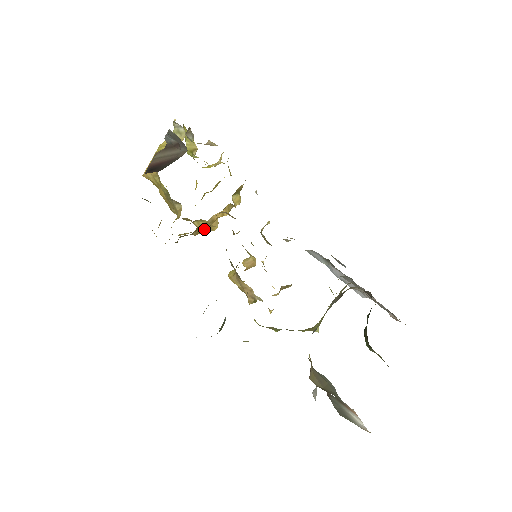
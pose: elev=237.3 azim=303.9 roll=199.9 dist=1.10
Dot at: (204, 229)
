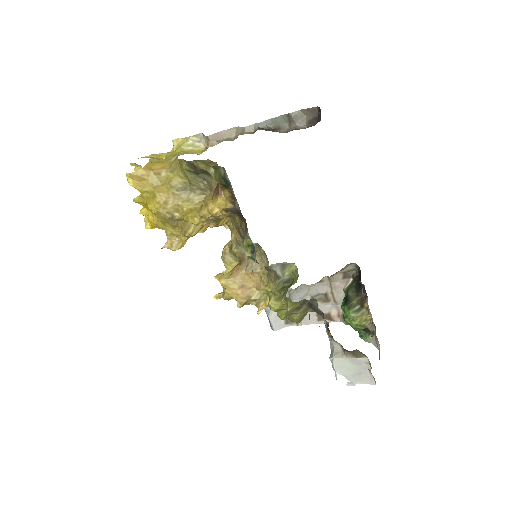
Dot at: (222, 222)
